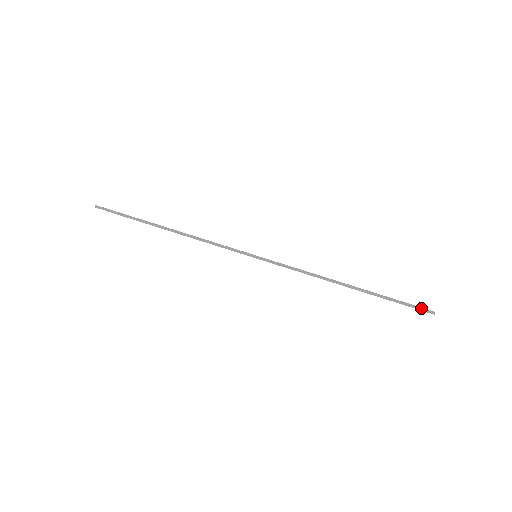
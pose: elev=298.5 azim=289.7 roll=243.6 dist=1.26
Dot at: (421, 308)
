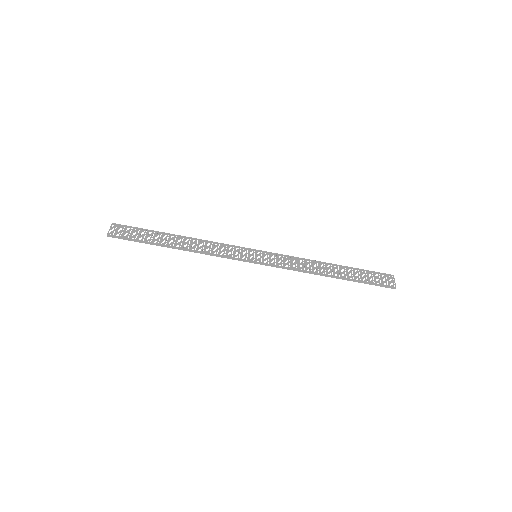
Dot at: (386, 286)
